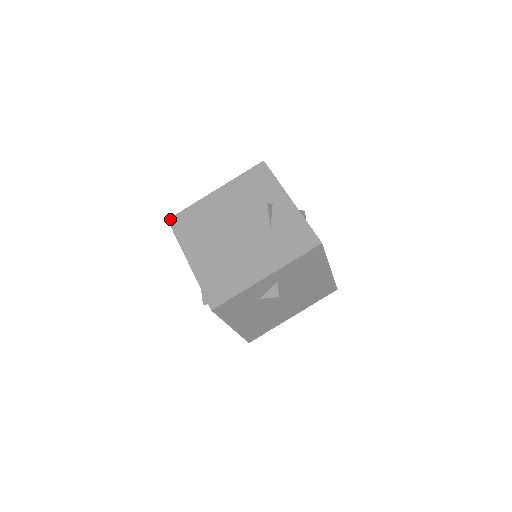
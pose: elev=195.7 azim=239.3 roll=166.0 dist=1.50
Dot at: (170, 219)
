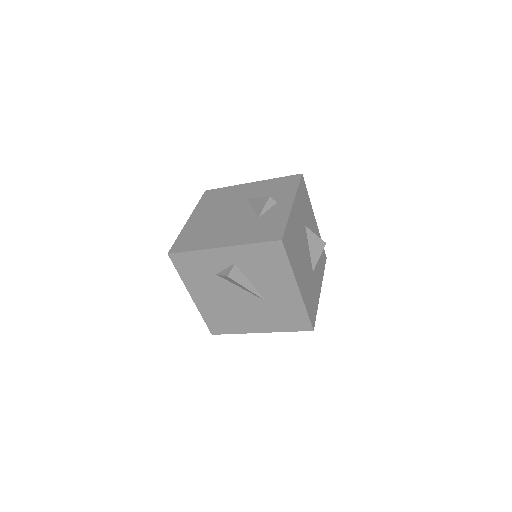
Dot at: (207, 191)
